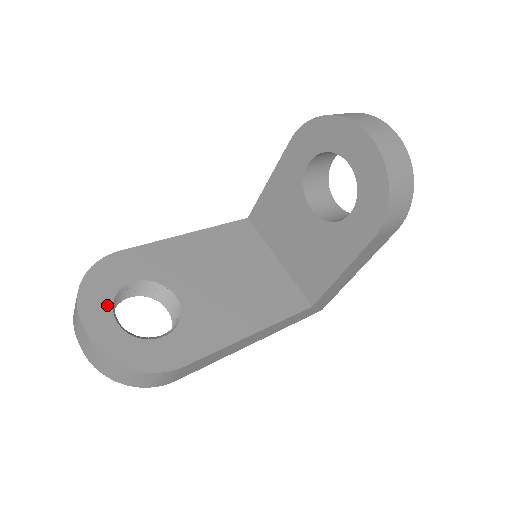
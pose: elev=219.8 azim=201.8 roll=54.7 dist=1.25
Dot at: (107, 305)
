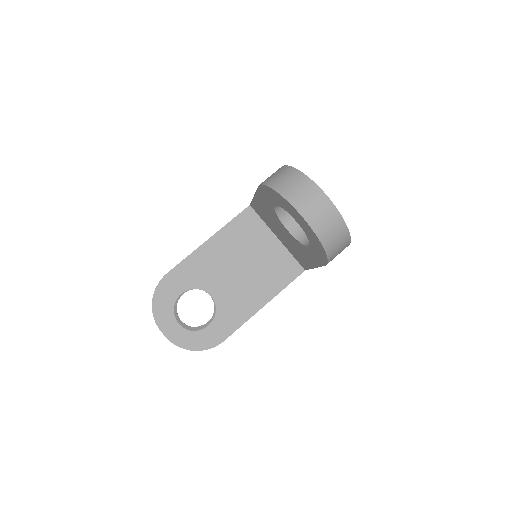
Dot at: (171, 315)
